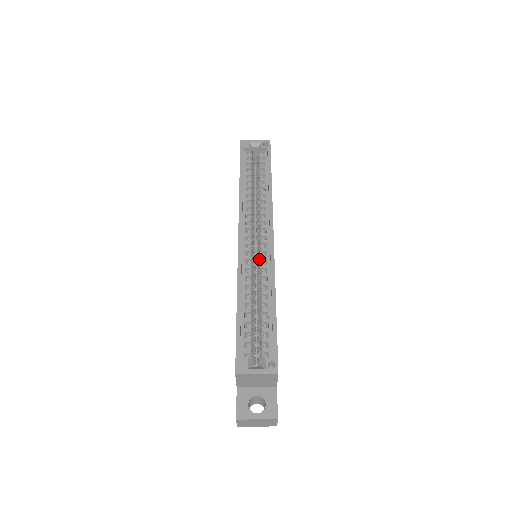
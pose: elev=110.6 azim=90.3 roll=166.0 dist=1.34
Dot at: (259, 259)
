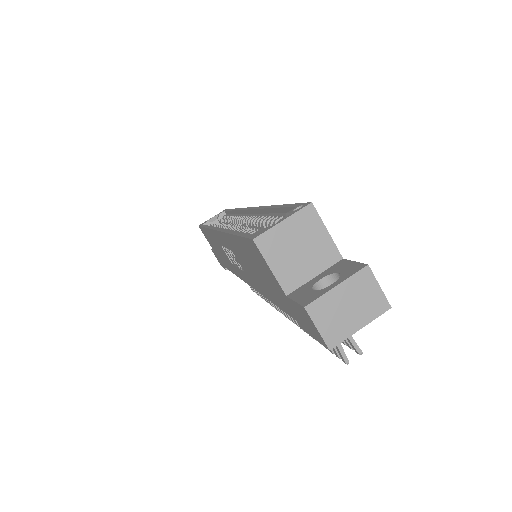
Dot at: (249, 228)
